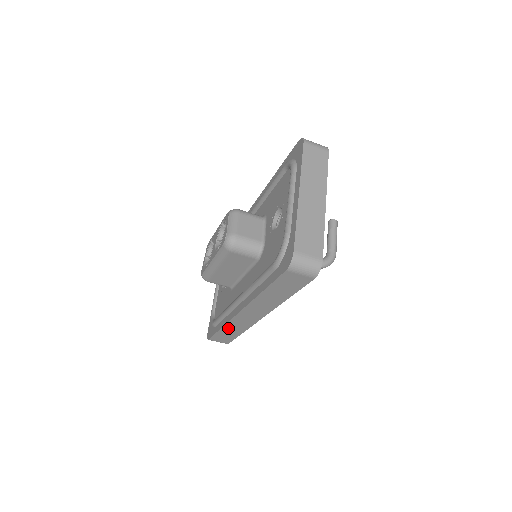
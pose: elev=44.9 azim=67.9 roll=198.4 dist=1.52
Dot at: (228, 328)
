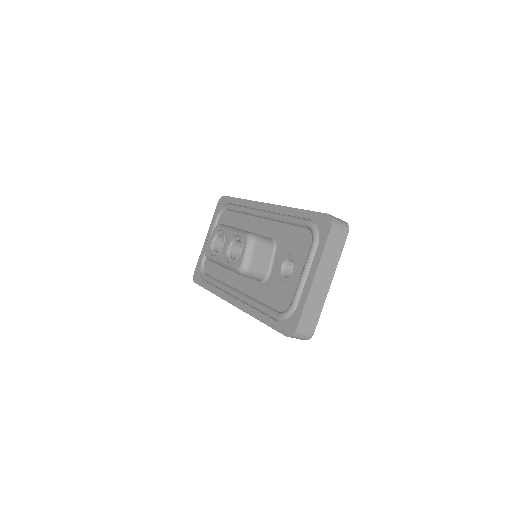
Dot at: occluded
